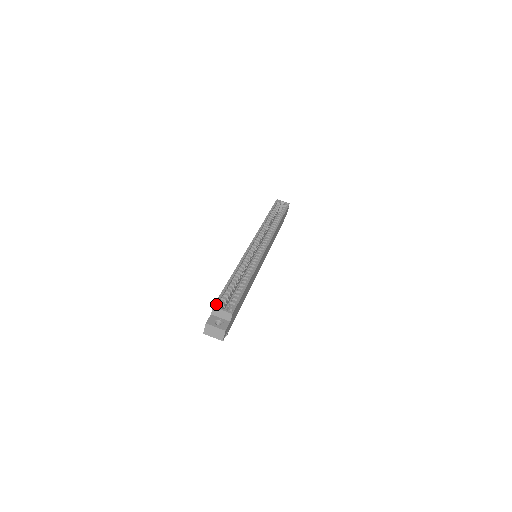
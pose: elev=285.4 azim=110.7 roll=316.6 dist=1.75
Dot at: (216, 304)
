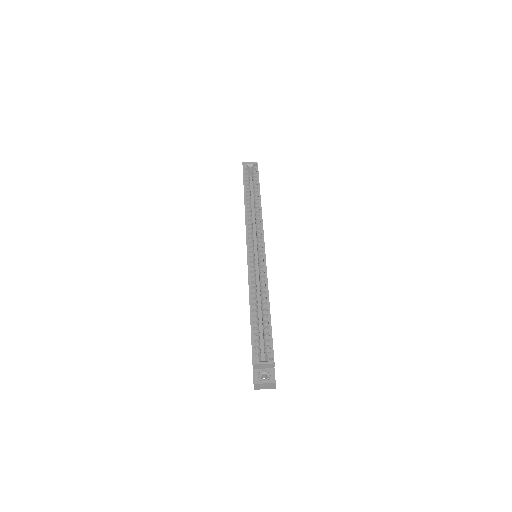
Dot at: (254, 359)
